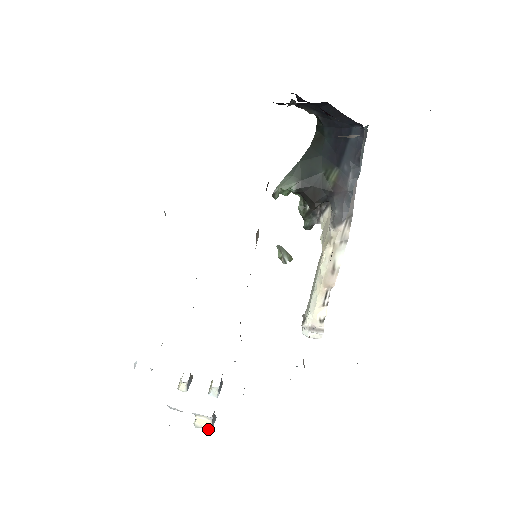
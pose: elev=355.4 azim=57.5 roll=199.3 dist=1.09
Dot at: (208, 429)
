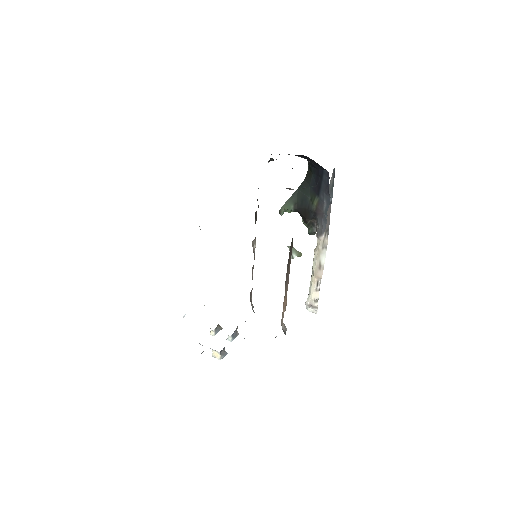
Dot at: (219, 359)
